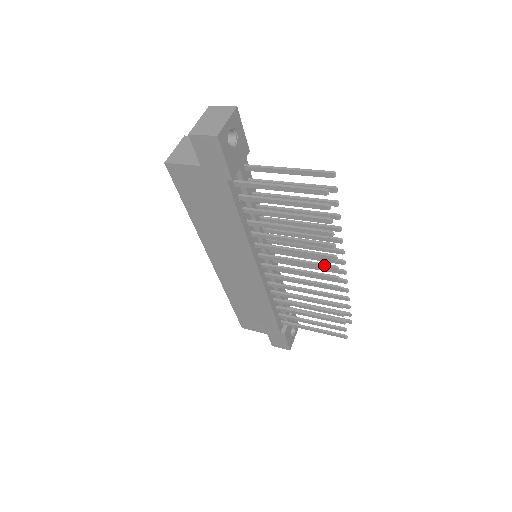
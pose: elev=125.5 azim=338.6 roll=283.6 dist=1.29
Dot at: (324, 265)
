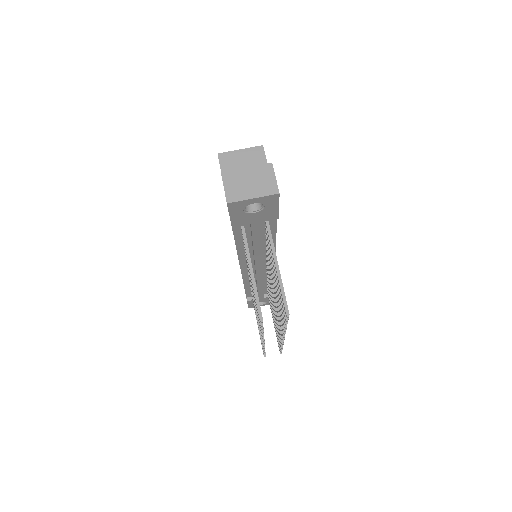
Dot at: occluded
